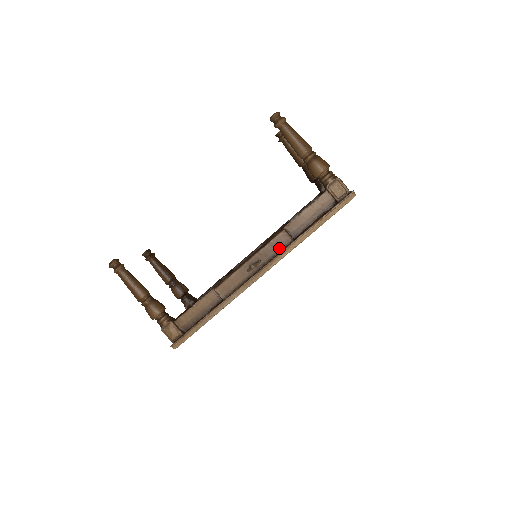
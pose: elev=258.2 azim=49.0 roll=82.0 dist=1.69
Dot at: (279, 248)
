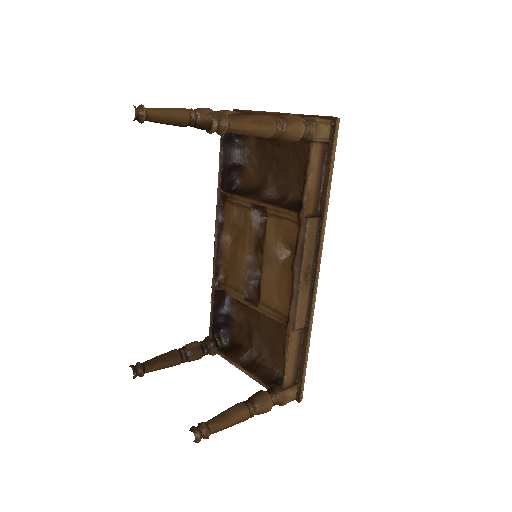
Dot at: (315, 238)
